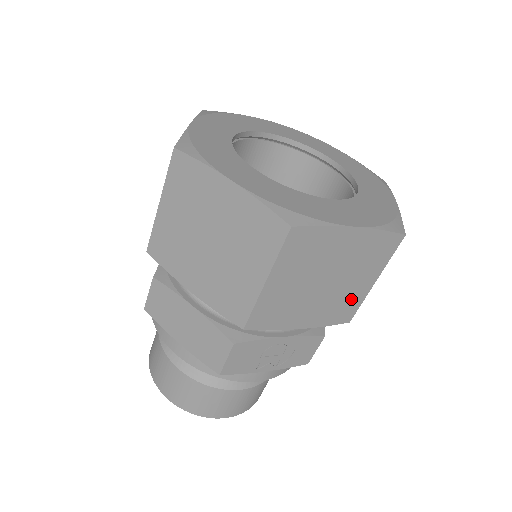
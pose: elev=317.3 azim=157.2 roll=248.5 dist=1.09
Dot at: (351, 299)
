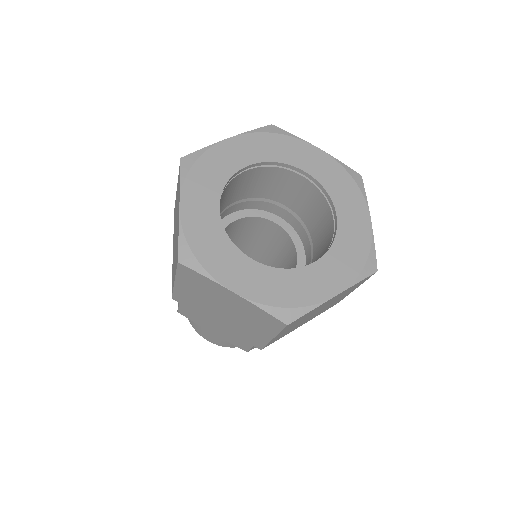
Dot at: occluded
